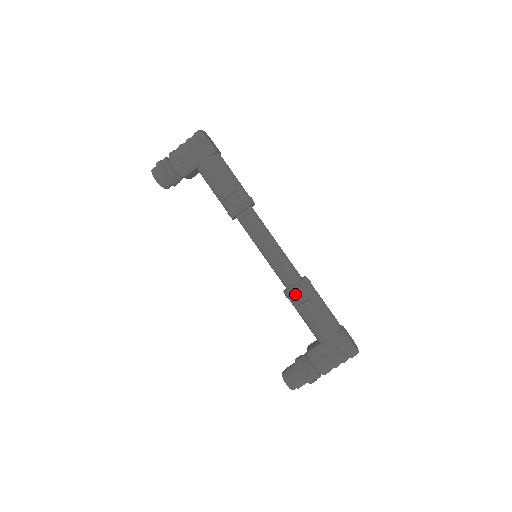
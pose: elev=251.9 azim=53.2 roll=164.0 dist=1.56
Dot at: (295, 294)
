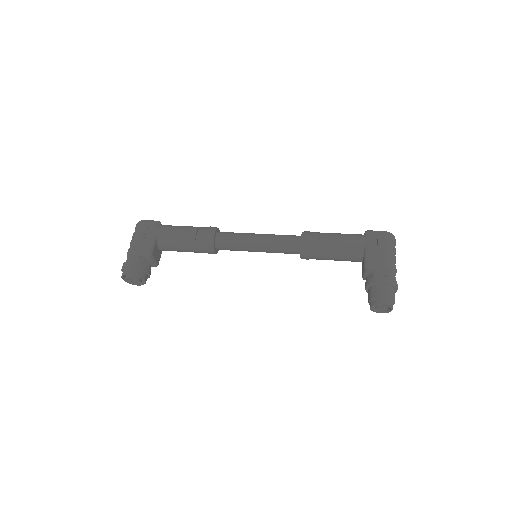
Dot at: (309, 241)
